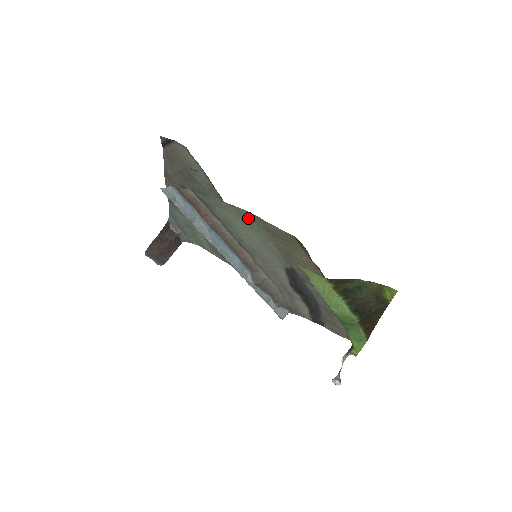
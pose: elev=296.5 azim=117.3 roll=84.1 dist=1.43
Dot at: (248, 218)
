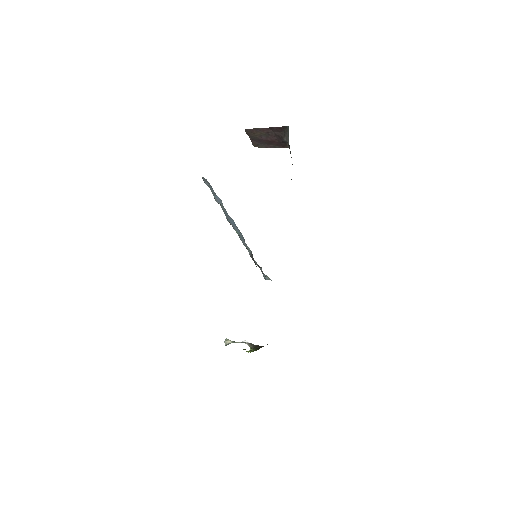
Dot at: occluded
